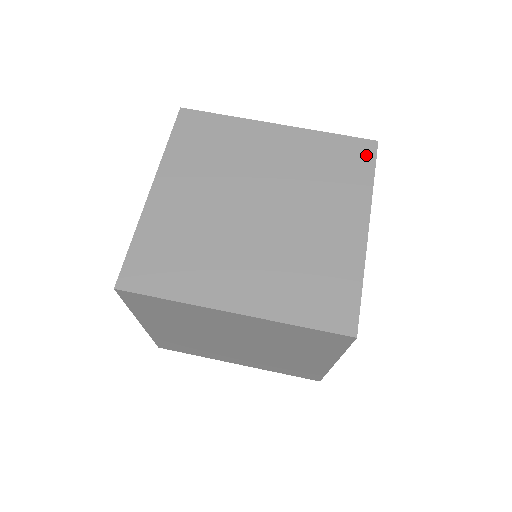
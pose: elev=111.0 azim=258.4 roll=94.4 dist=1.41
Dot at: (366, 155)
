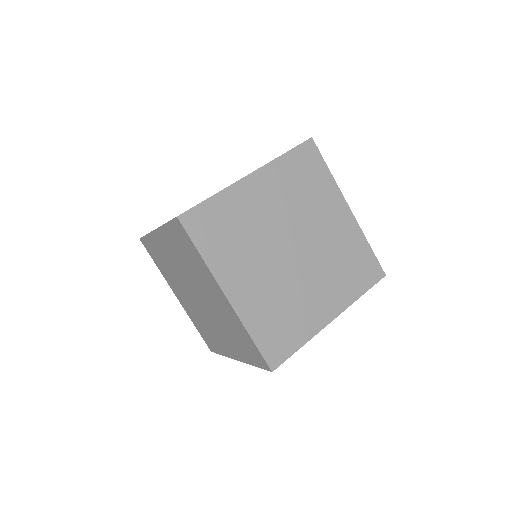
Dot at: occluded
